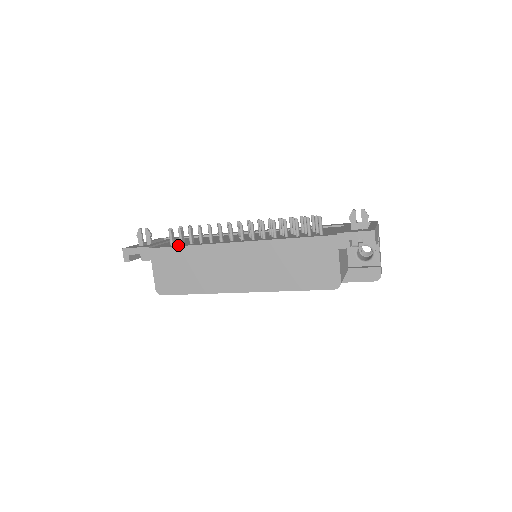
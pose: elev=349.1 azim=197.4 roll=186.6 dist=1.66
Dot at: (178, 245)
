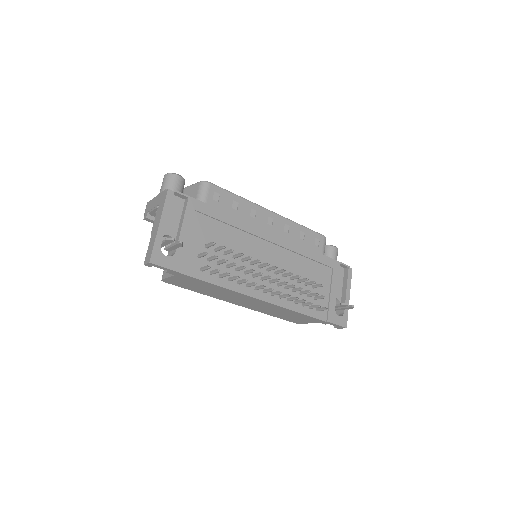
Dot at: (209, 277)
